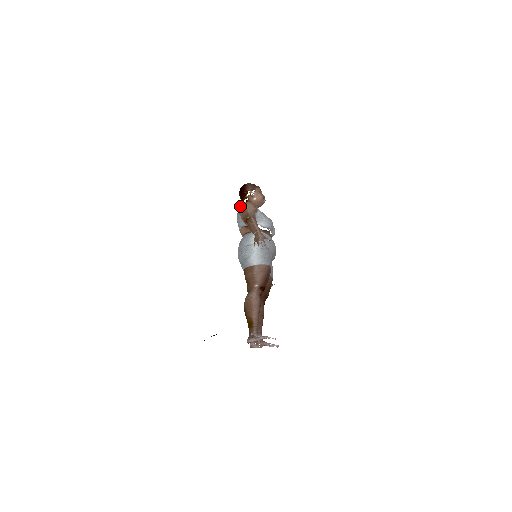
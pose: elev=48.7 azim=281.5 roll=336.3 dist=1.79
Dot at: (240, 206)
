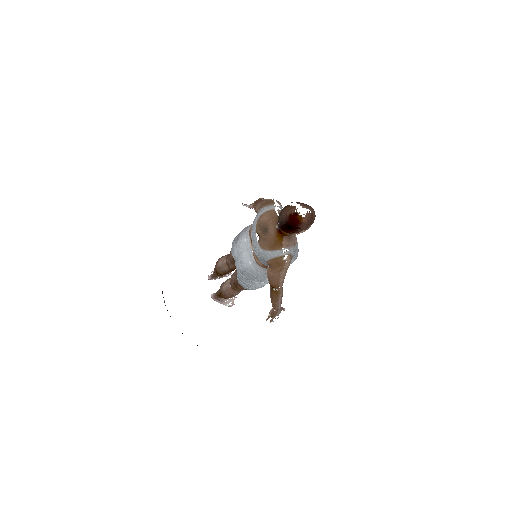
Dot at: (274, 262)
